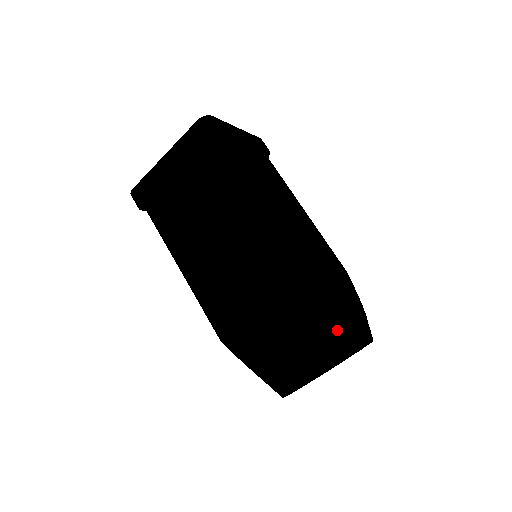
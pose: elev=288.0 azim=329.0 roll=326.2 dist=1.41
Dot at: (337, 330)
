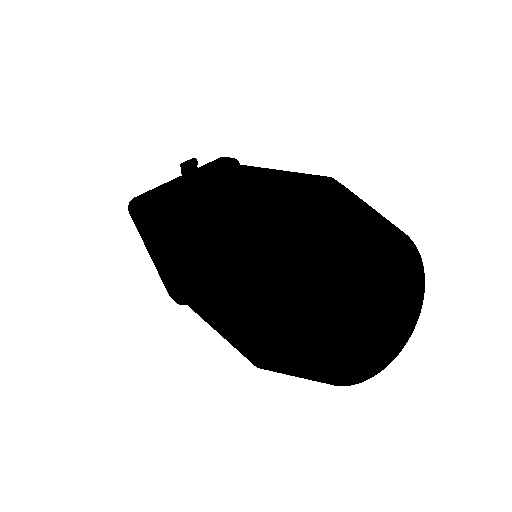
Dot at: (377, 212)
